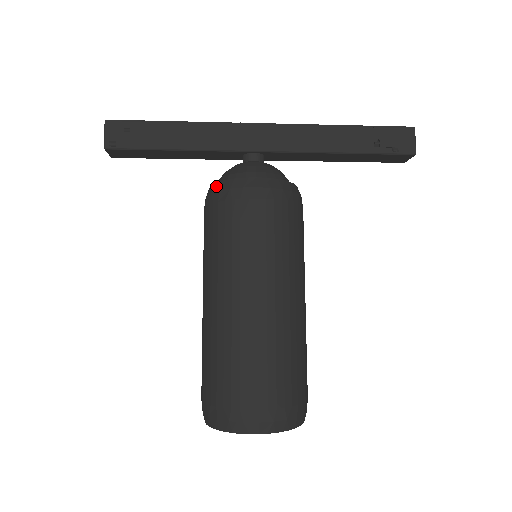
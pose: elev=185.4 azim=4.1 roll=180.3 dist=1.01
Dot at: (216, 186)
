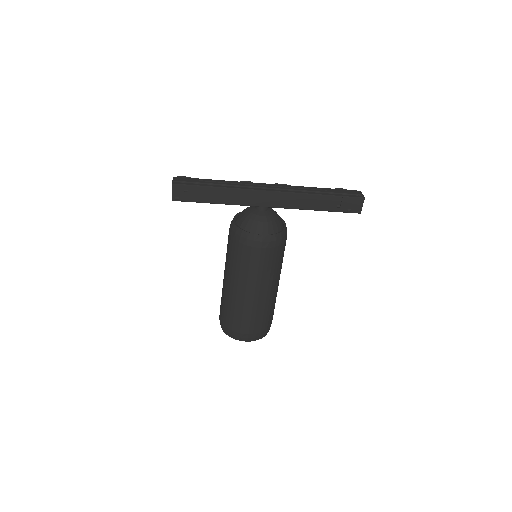
Dot at: (238, 231)
